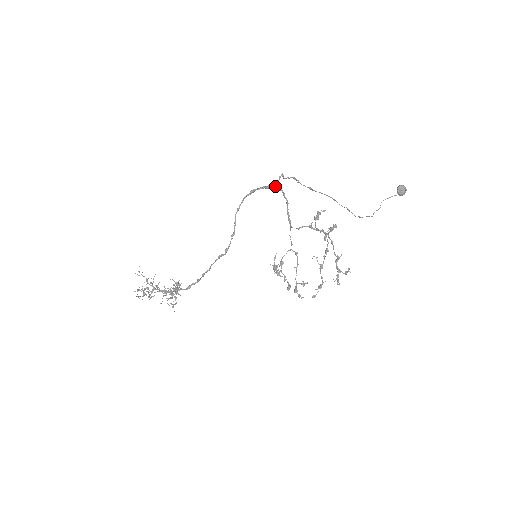
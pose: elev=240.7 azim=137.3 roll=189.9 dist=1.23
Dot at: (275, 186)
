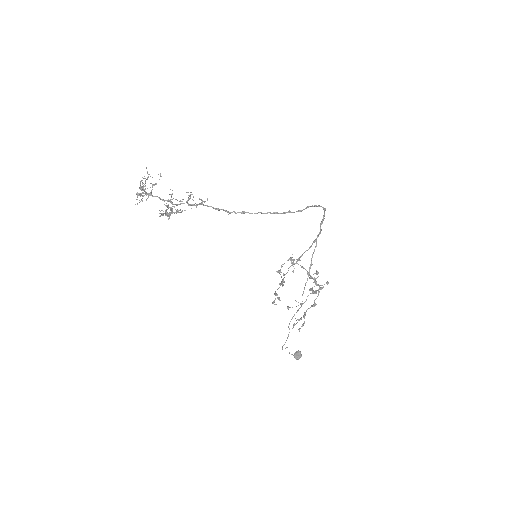
Dot at: (321, 229)
